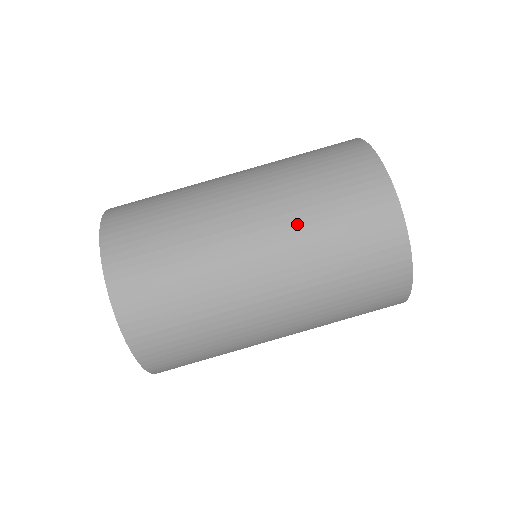
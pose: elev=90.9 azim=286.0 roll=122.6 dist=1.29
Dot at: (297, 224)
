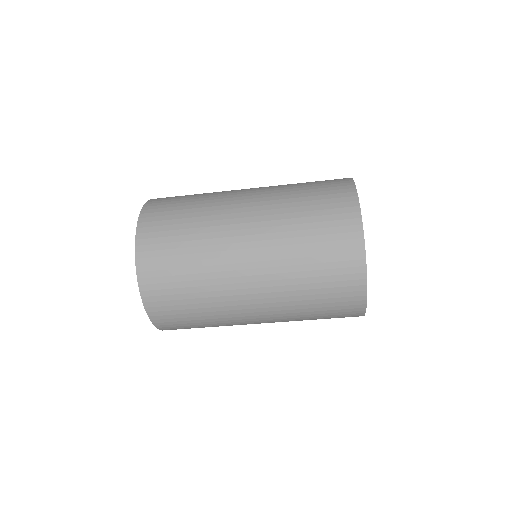
Dot at: (283, 256)
